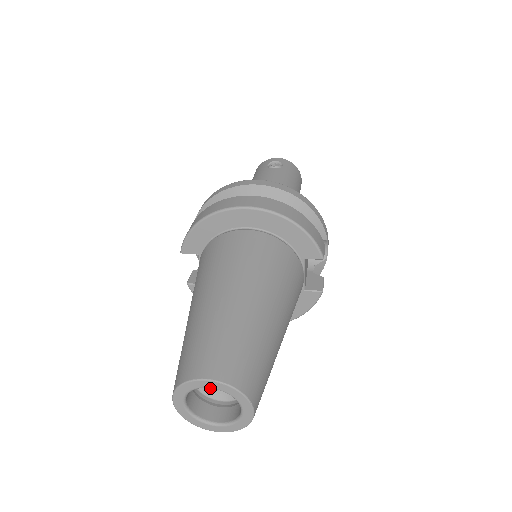
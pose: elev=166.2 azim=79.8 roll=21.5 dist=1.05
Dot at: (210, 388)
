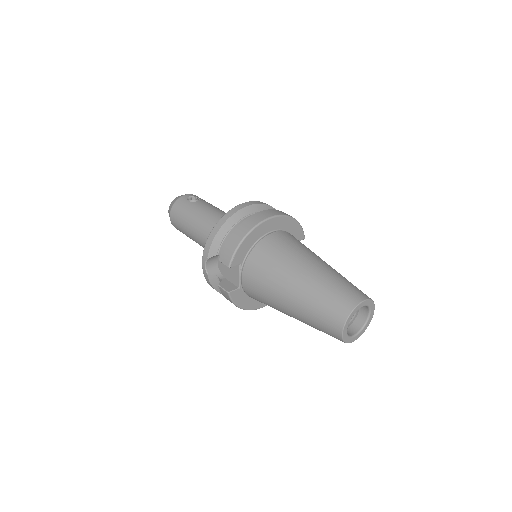
Dot at: occluded
